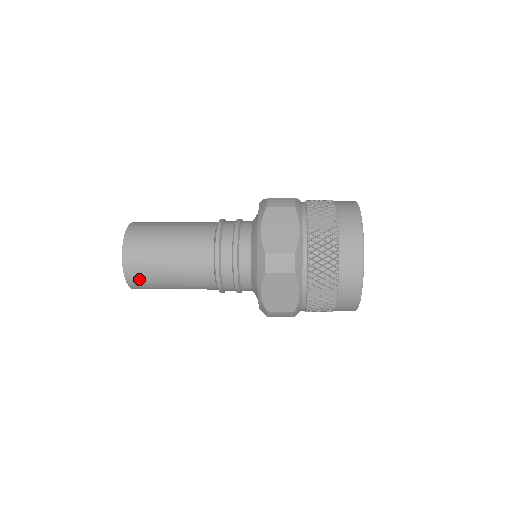
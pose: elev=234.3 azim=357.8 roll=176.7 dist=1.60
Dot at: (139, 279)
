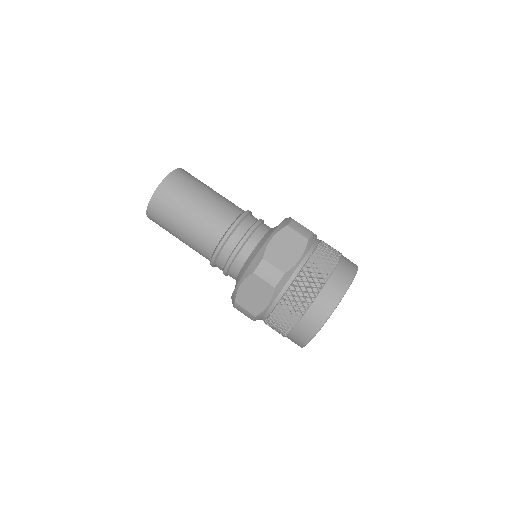
Dot at: occluded
